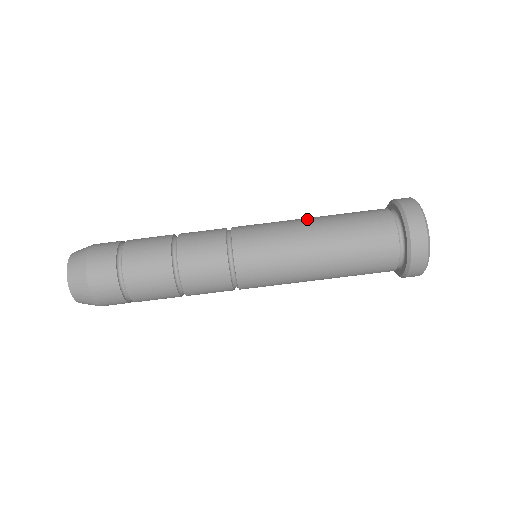
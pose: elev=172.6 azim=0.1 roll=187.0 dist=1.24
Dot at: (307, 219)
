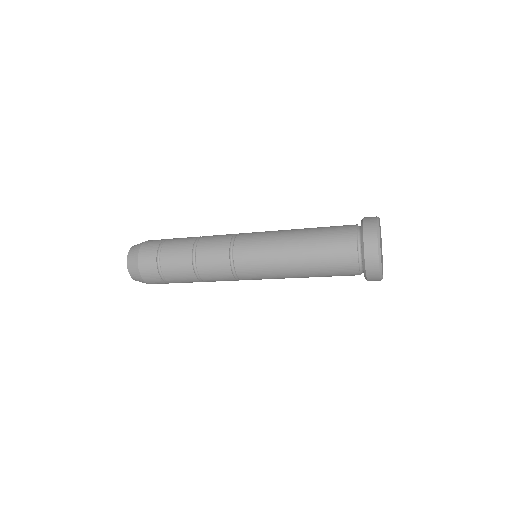
Dot at: (291, 237)
